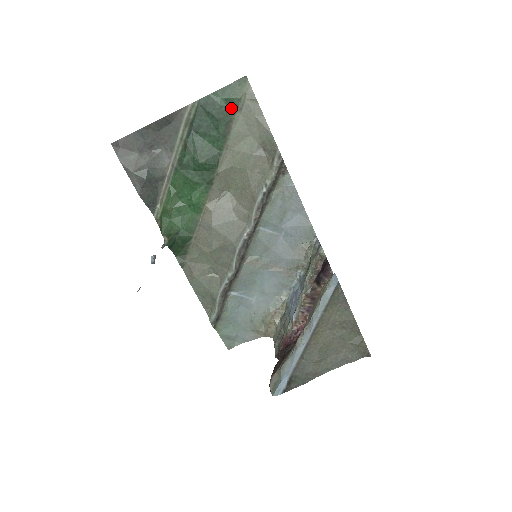
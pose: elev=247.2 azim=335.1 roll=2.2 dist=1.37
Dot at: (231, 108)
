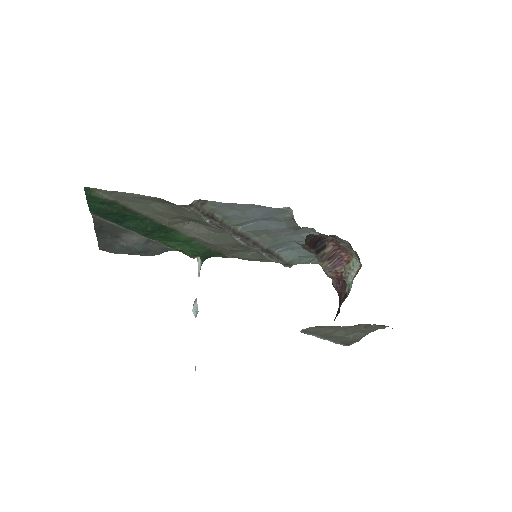
Dot at: (111, 204)
